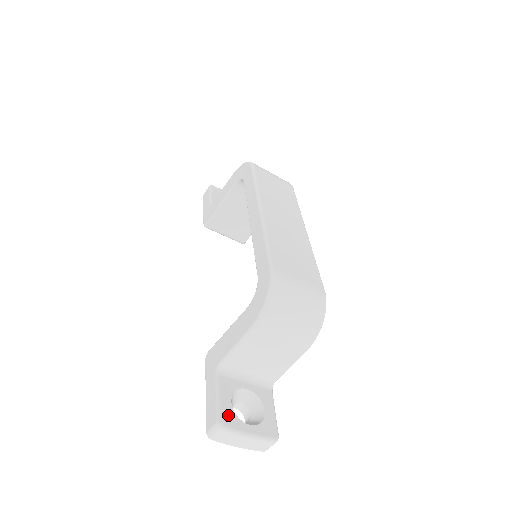
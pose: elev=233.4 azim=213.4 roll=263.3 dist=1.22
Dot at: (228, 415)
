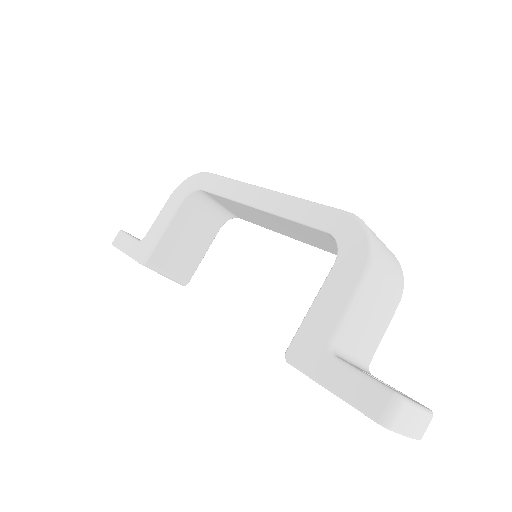
Dot at: (390, 387)
